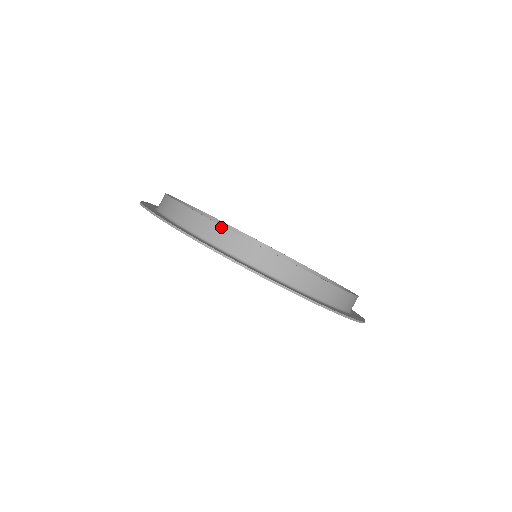
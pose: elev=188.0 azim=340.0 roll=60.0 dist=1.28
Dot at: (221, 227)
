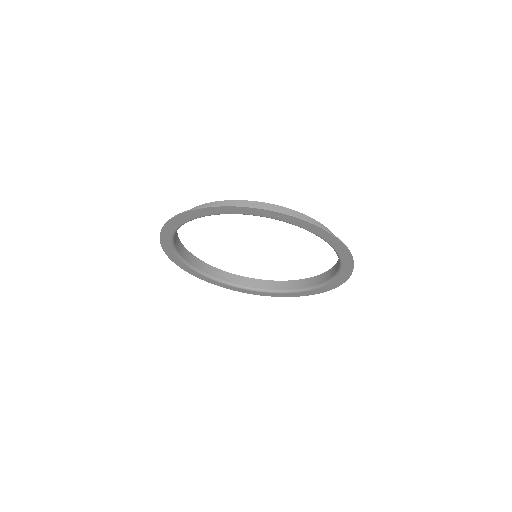
Dot at: occluded
